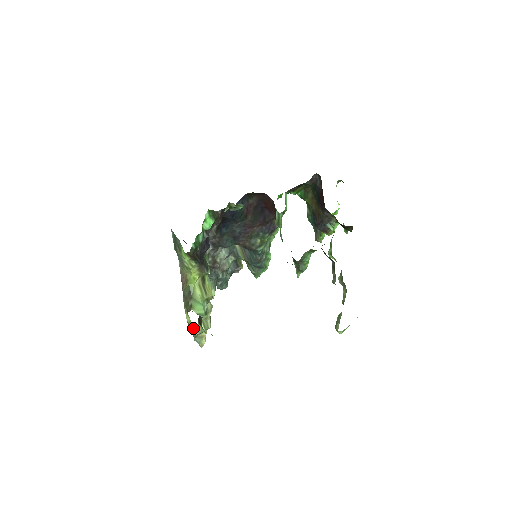
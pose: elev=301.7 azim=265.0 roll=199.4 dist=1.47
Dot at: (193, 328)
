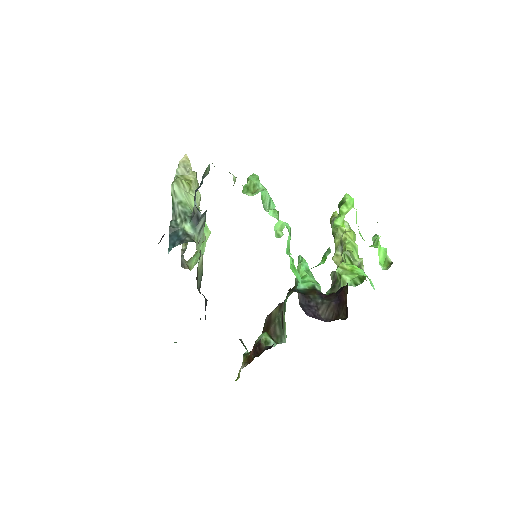
Dot at: occluded
